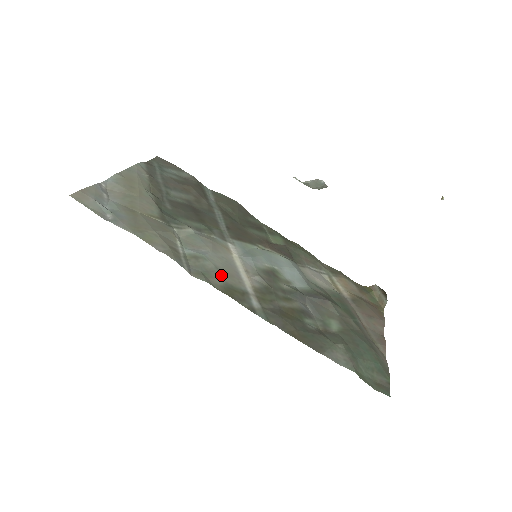
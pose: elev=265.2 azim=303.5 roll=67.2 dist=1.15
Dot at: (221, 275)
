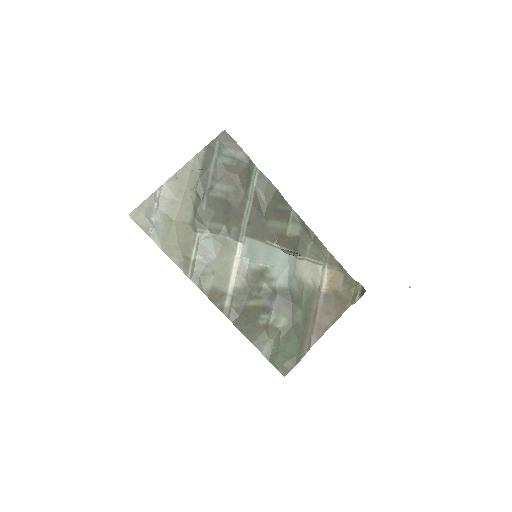
Dot at: (213, 280)
